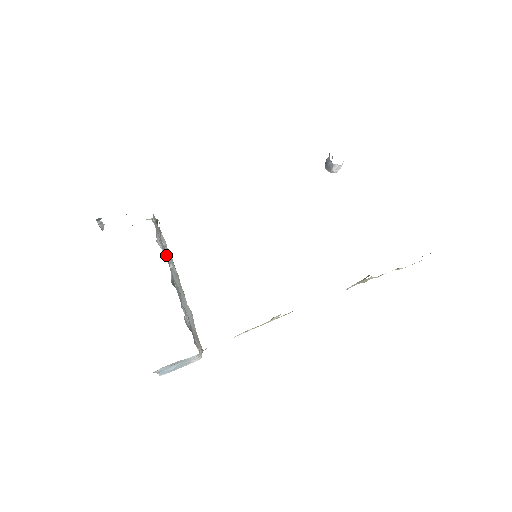
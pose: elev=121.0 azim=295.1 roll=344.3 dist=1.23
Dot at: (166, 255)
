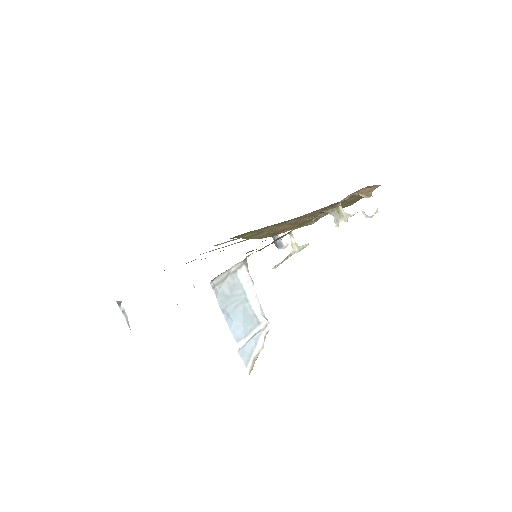
Dot at: occluded
